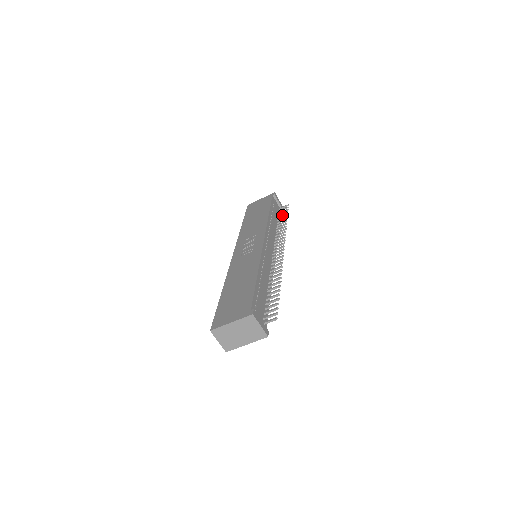
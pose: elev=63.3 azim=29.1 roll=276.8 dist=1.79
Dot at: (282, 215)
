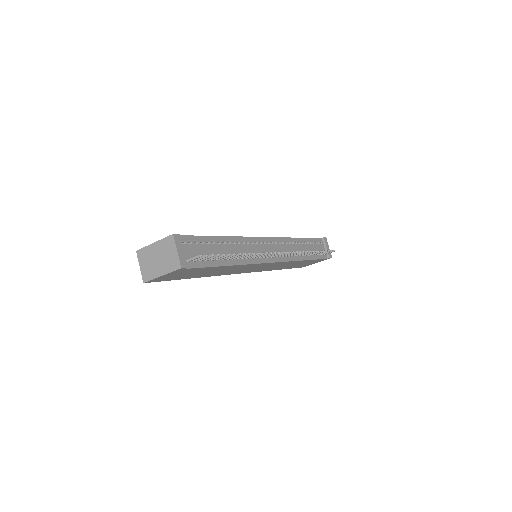
Dot at: occluded
